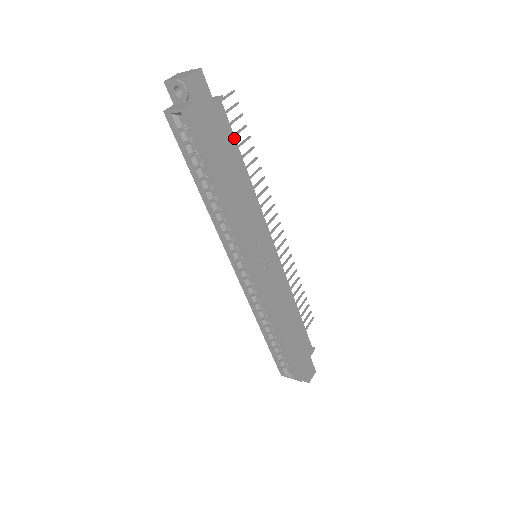
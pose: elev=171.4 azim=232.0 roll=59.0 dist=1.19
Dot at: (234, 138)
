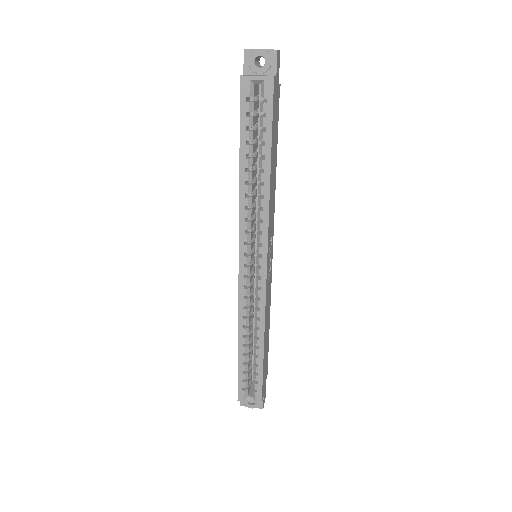
Dot at: occluded
